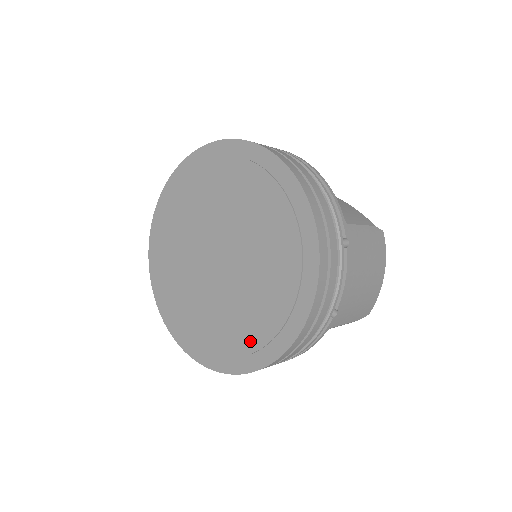
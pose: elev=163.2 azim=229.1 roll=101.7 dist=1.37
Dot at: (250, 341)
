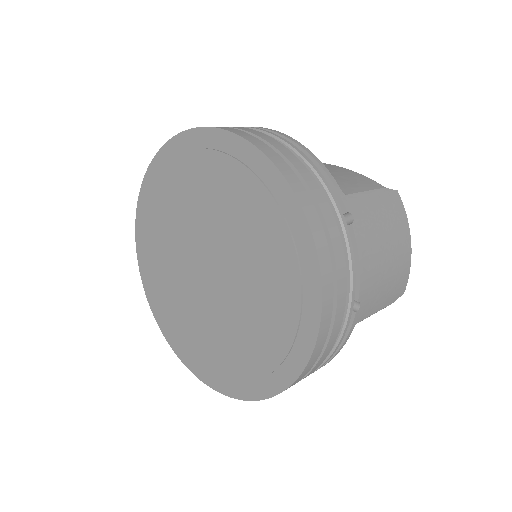
Dot at: (264, 360)
